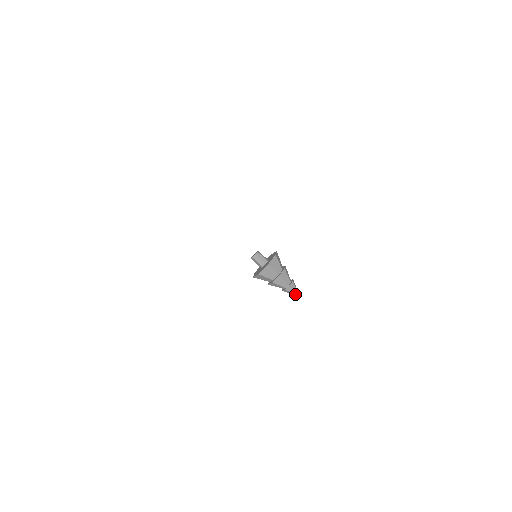
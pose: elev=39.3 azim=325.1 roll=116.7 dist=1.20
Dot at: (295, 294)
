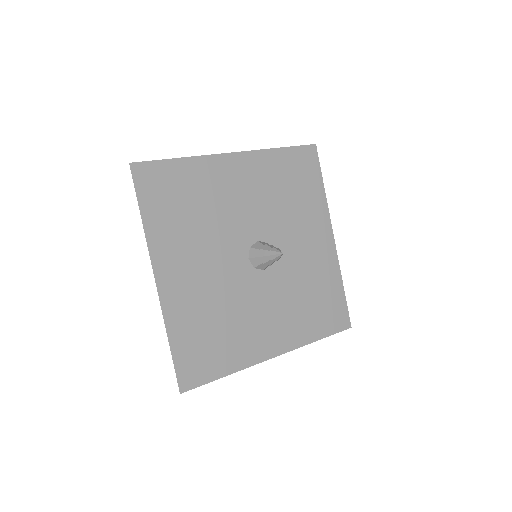
Dot at: (280, 255)
